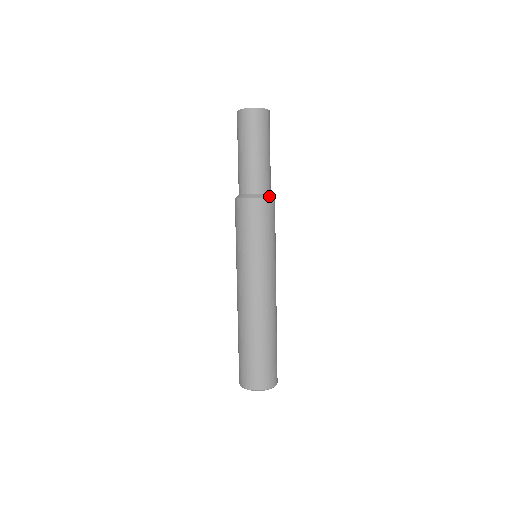
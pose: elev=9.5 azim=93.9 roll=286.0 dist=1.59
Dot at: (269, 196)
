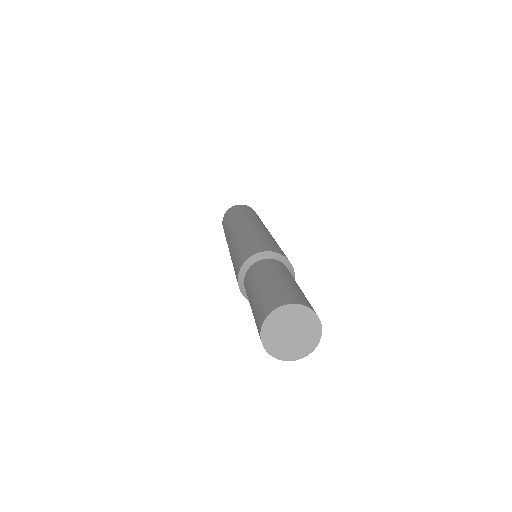
Dot at: occluded
